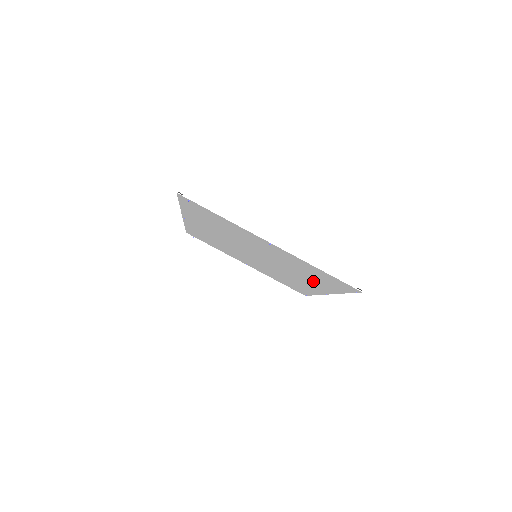
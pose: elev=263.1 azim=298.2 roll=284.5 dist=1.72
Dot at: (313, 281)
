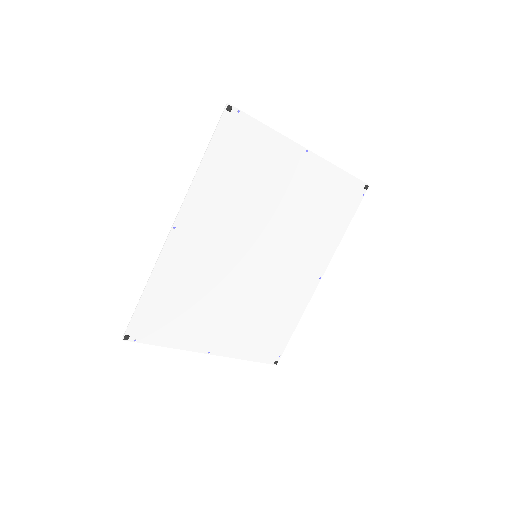
Dot at: (288, 301)
